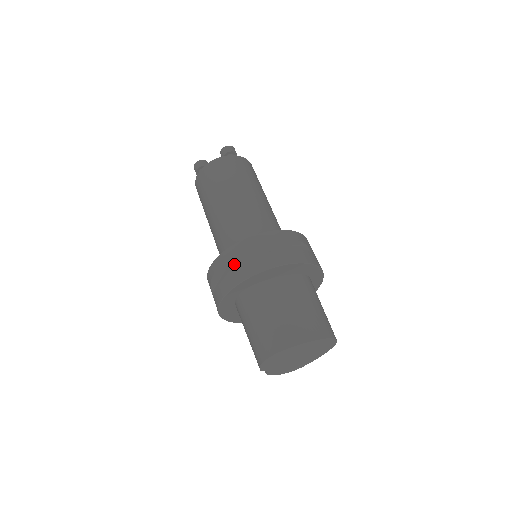
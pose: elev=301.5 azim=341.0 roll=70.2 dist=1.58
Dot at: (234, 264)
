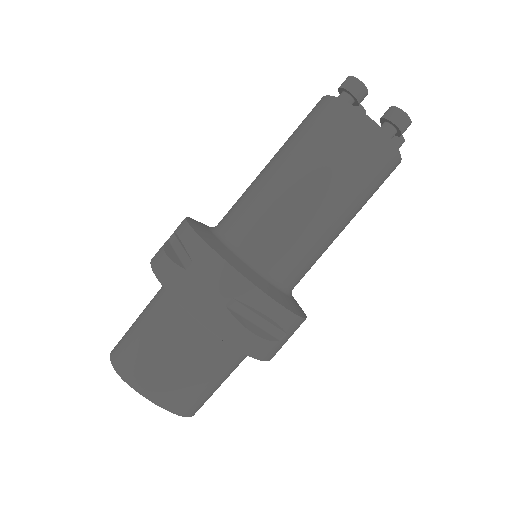
Dot at: (191, 270)
